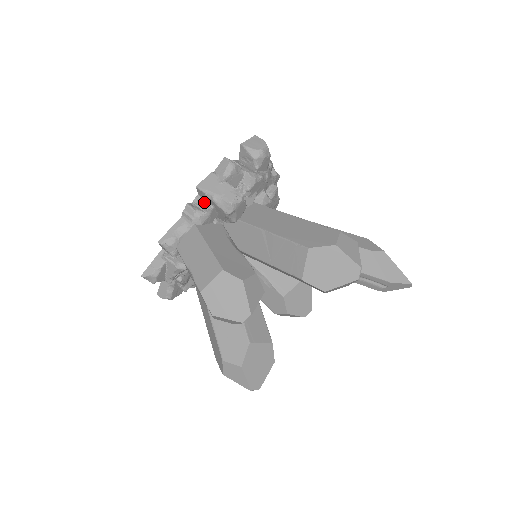
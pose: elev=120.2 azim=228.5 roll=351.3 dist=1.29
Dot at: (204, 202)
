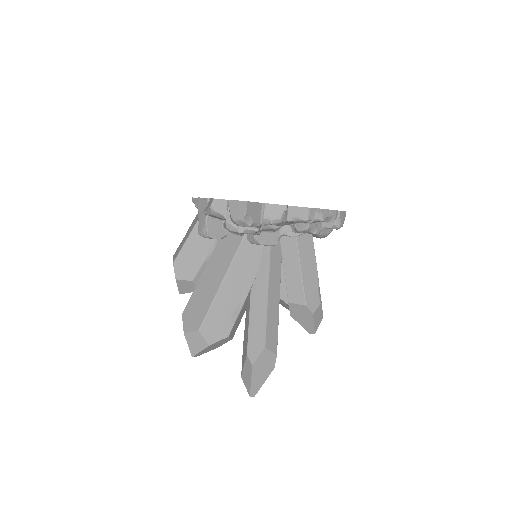
Dot at: occluded
